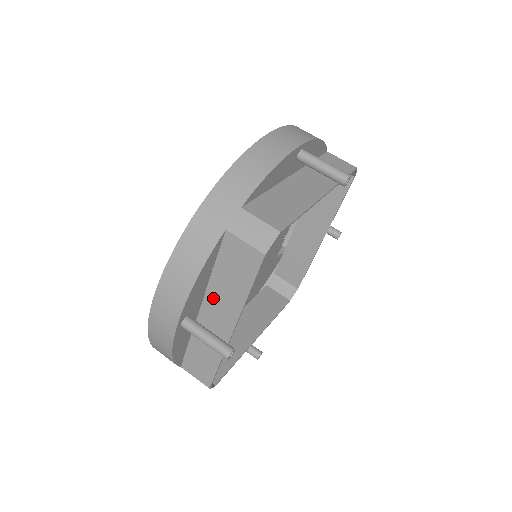
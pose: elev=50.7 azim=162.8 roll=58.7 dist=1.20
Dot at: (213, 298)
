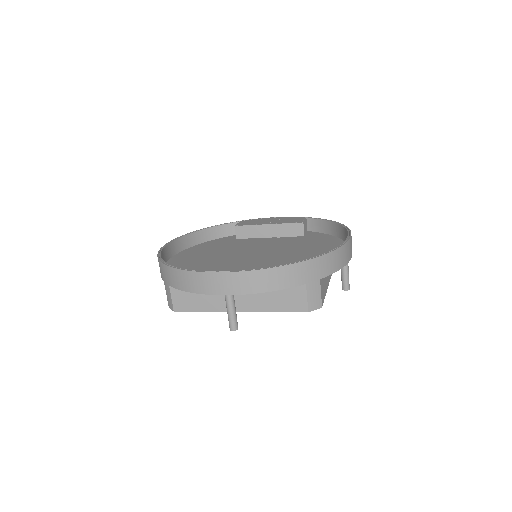
Dot at: occluded
